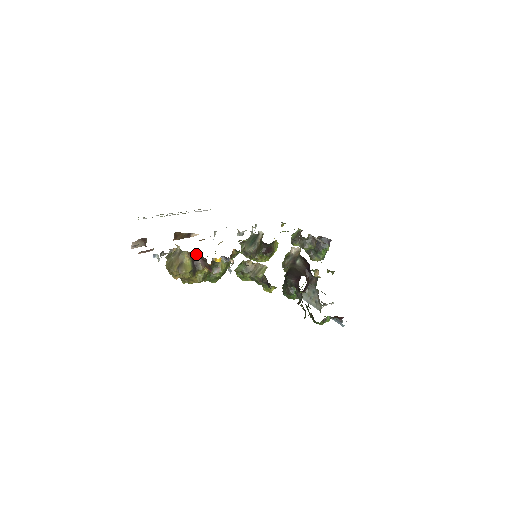
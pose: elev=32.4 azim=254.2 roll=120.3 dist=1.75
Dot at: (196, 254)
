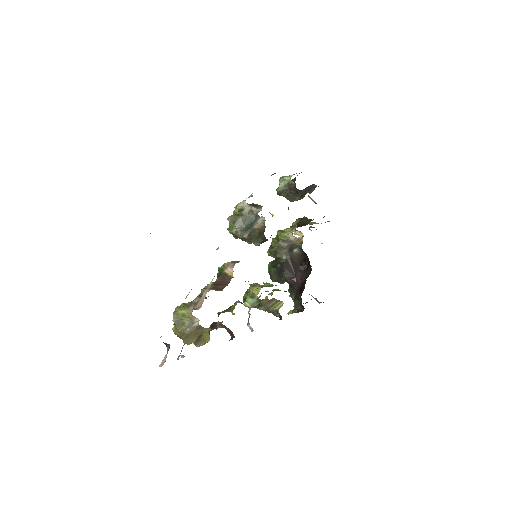
Dot at: occluded
